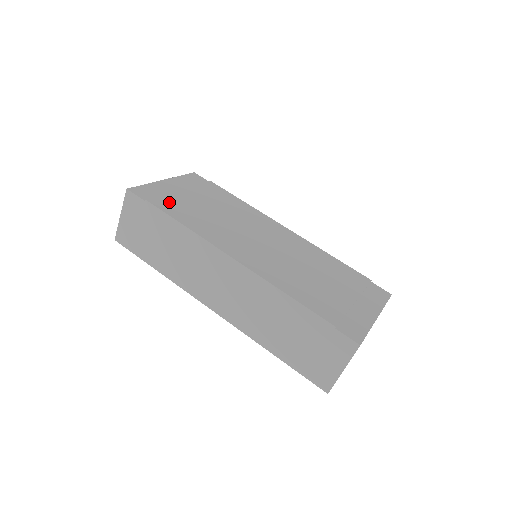
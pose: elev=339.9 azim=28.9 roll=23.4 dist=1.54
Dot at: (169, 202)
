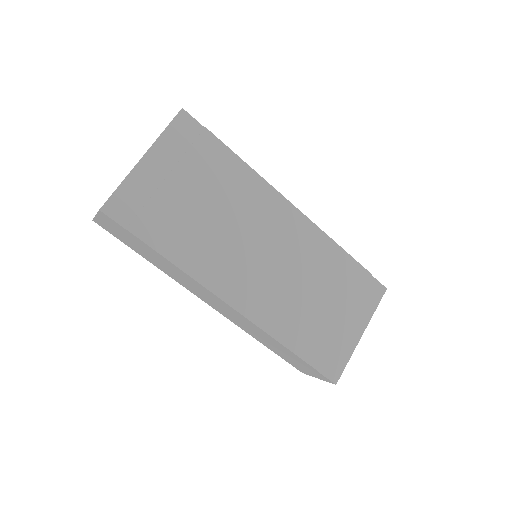
Dot at: (155, 220)
